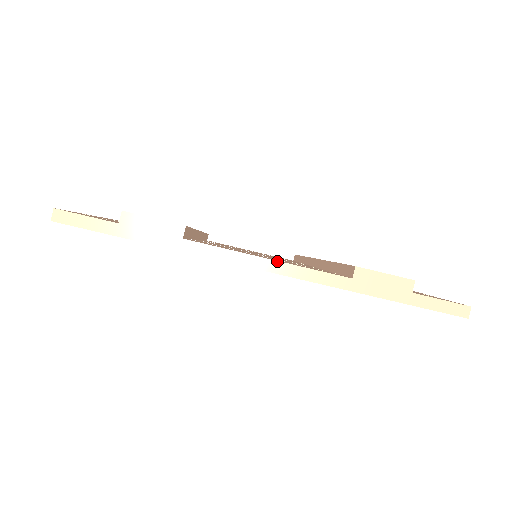
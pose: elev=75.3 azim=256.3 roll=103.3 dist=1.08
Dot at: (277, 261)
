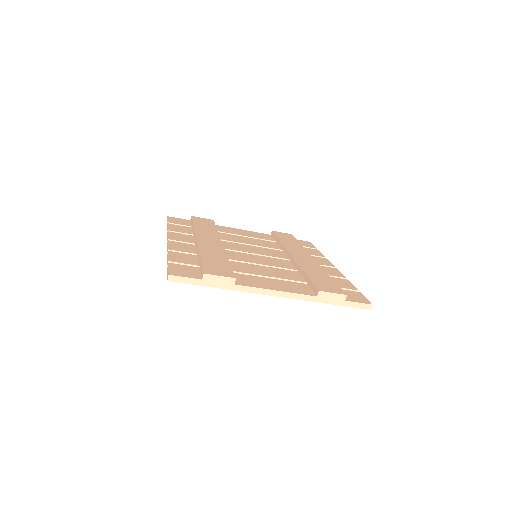
Dot at: (281, 291)
